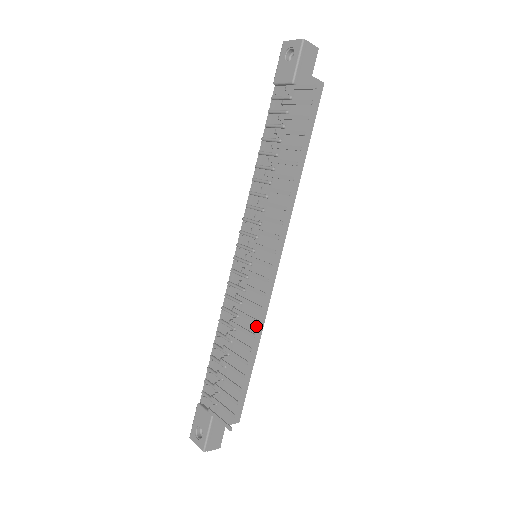
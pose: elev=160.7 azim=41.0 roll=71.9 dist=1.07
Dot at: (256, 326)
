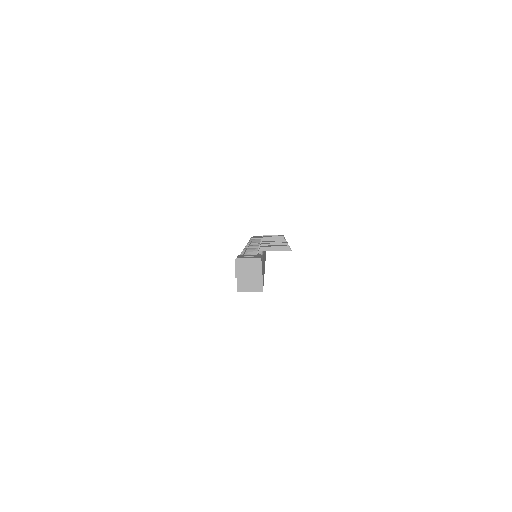
Dot at: occluded
